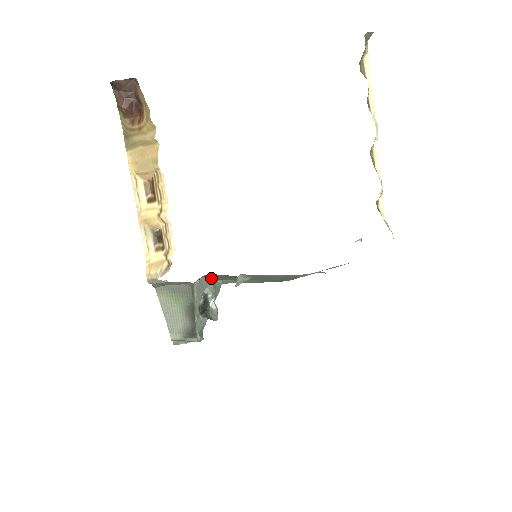
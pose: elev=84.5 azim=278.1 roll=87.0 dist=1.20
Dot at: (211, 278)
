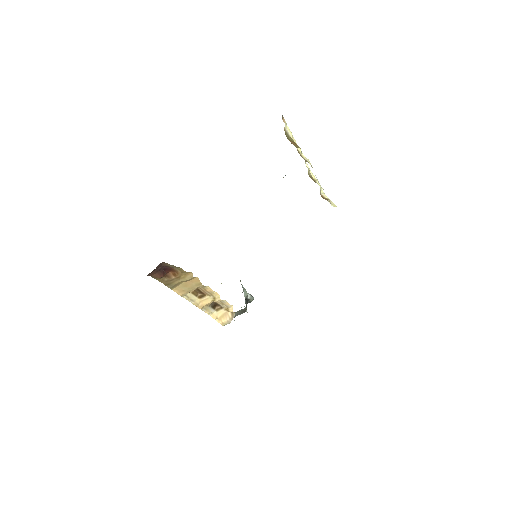
Dot at: occluded
